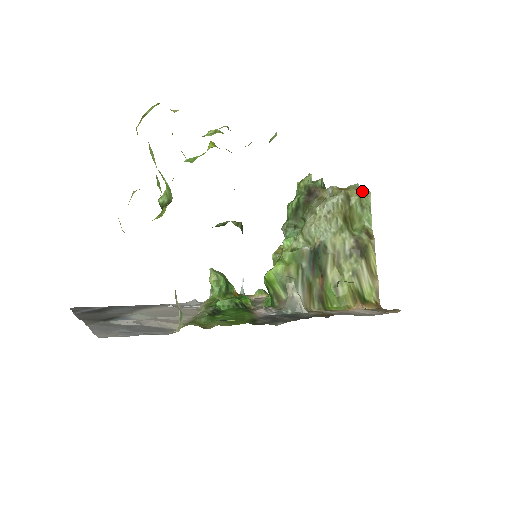
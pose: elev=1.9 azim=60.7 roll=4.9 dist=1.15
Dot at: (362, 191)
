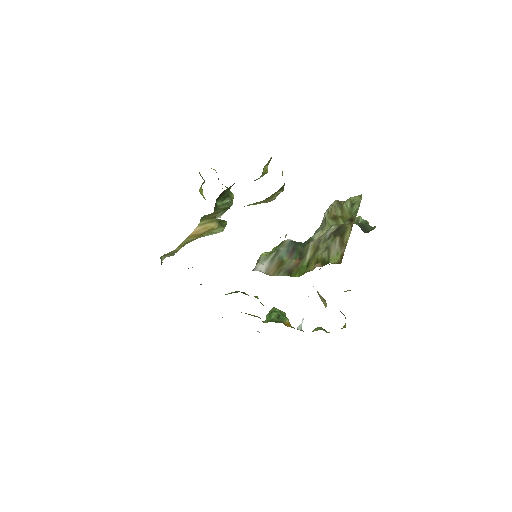
Dot at: (356, 196)
